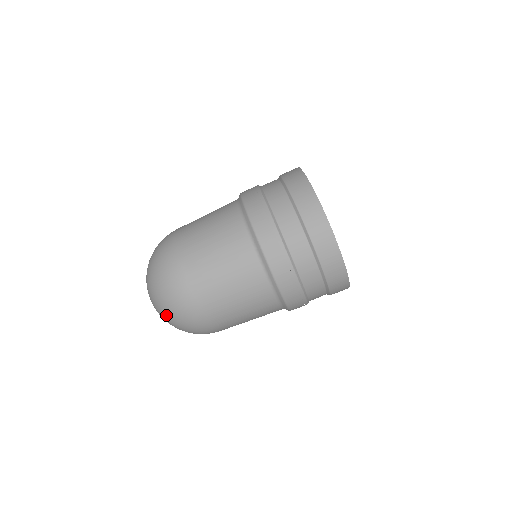
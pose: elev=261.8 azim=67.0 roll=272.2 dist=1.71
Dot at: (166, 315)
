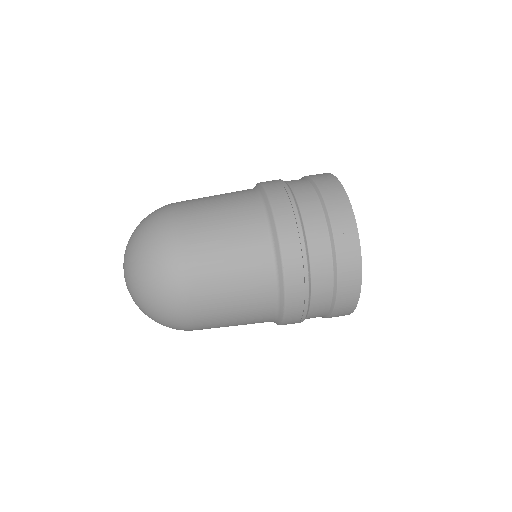
Dot at: (143, 295)
